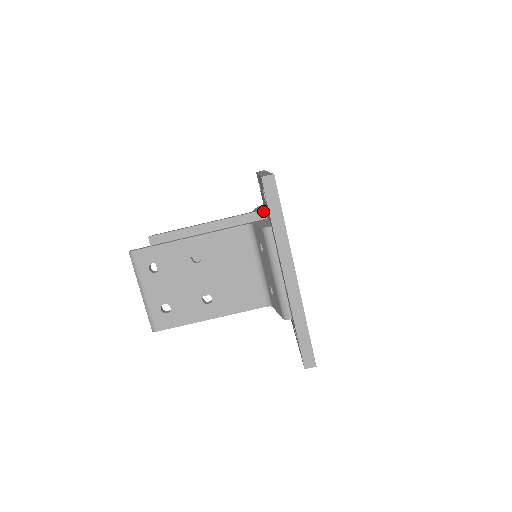
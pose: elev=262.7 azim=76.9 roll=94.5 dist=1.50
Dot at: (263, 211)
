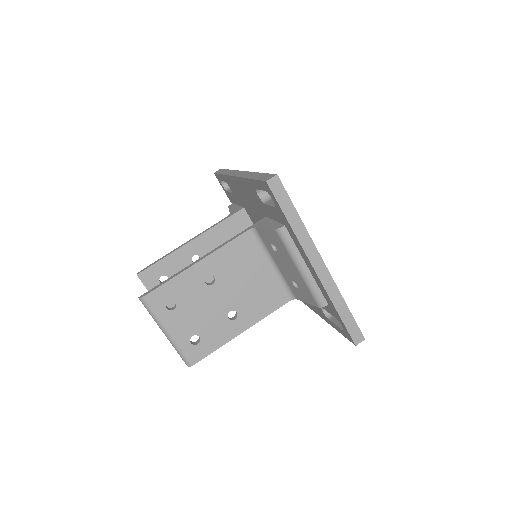
Dot at: (242, 210)
